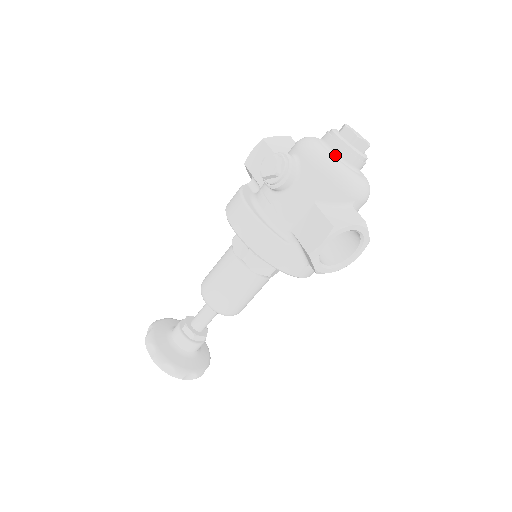
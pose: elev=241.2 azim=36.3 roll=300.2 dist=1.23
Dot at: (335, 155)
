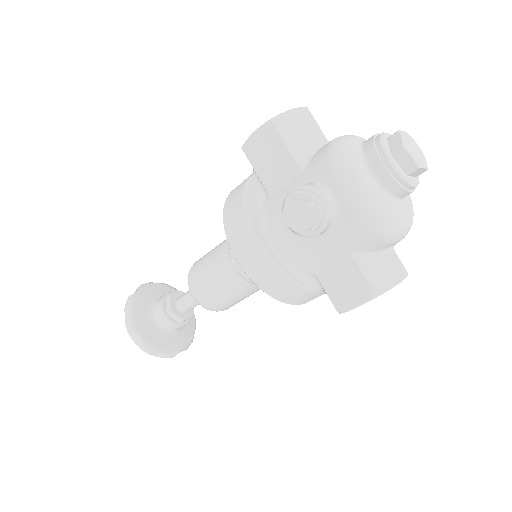
Dot at: (384, 191)
